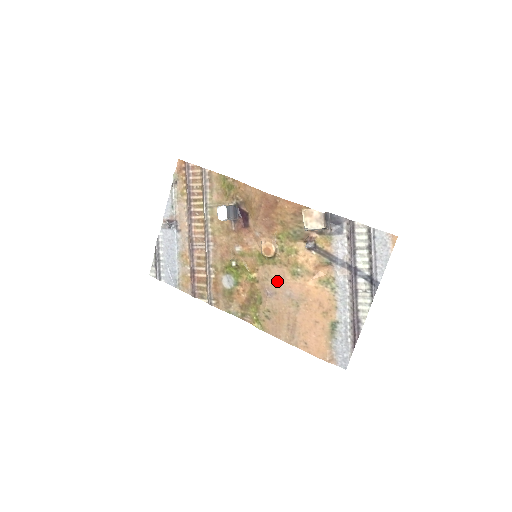
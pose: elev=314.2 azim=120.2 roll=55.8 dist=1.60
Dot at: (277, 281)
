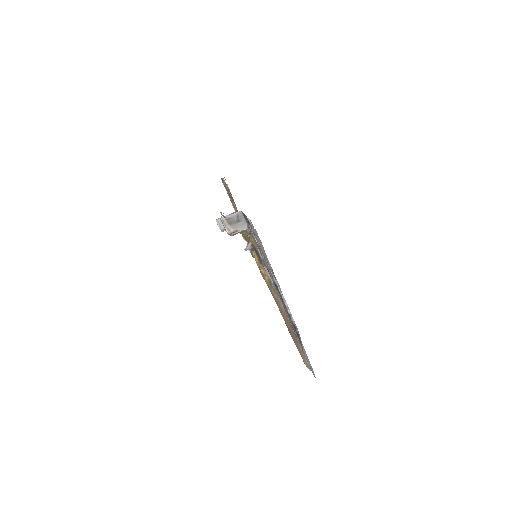
Dot at: occluded
